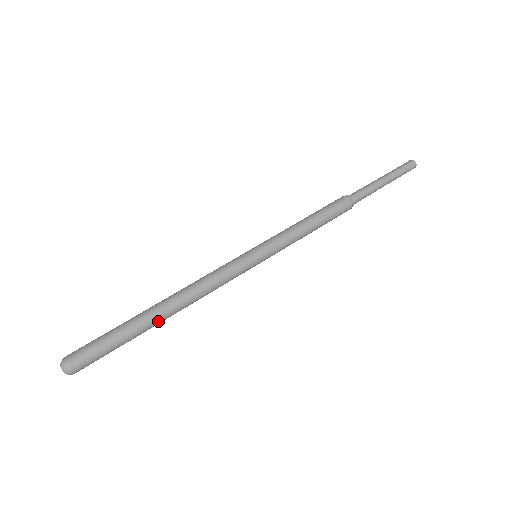
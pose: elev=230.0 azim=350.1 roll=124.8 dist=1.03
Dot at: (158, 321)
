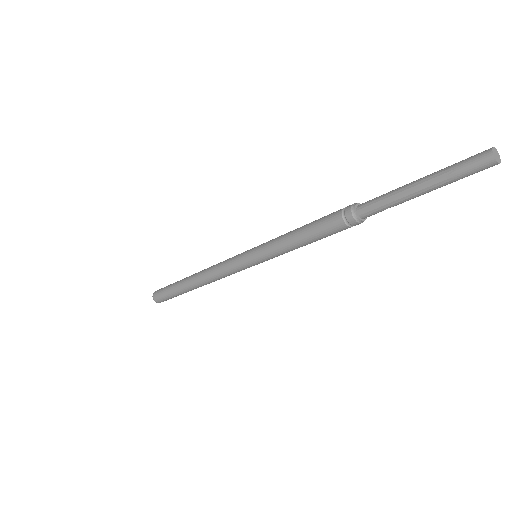
Dot at: (193, 289)
